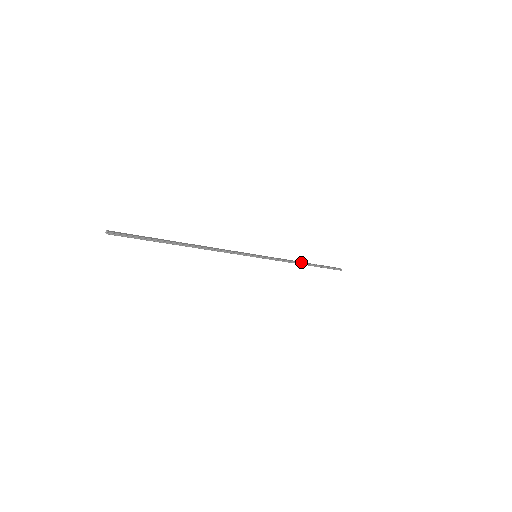
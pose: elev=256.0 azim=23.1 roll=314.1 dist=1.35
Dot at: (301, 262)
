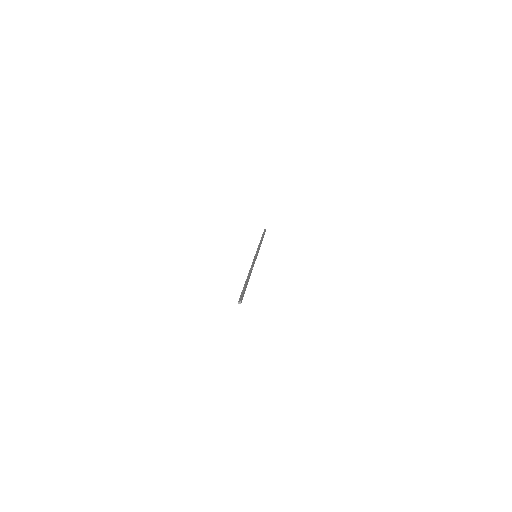
Dot at: occluded
